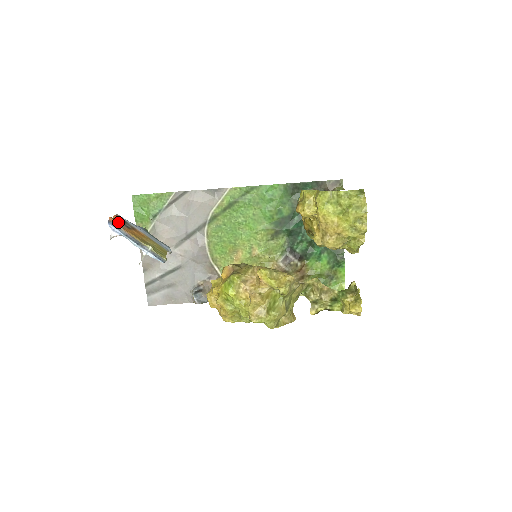
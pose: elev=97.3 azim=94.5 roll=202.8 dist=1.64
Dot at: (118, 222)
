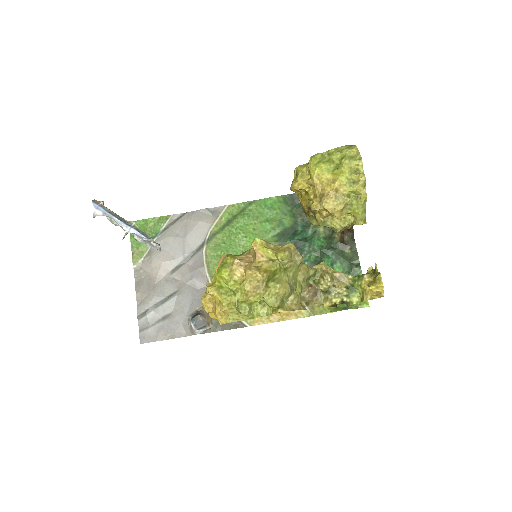
Dot at: (103, 201)
